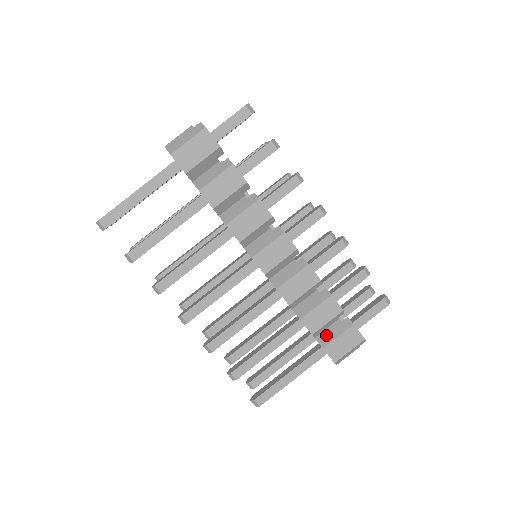
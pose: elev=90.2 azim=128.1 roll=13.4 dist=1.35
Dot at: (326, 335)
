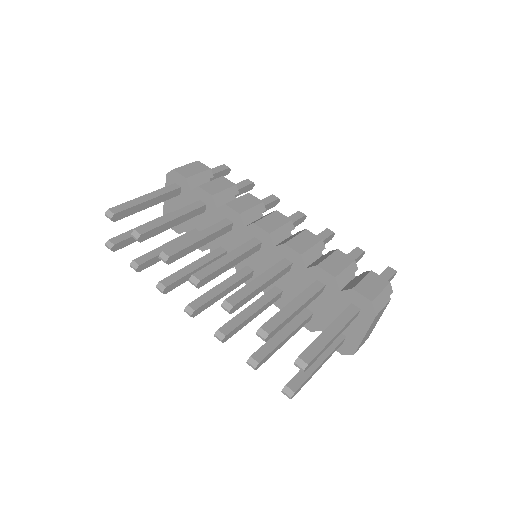
Dot at: (350, 285)
